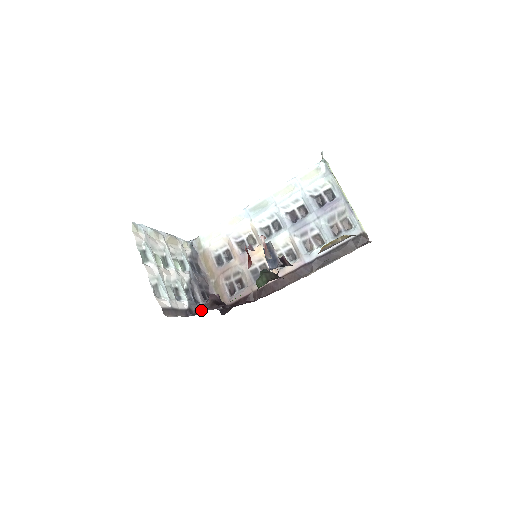
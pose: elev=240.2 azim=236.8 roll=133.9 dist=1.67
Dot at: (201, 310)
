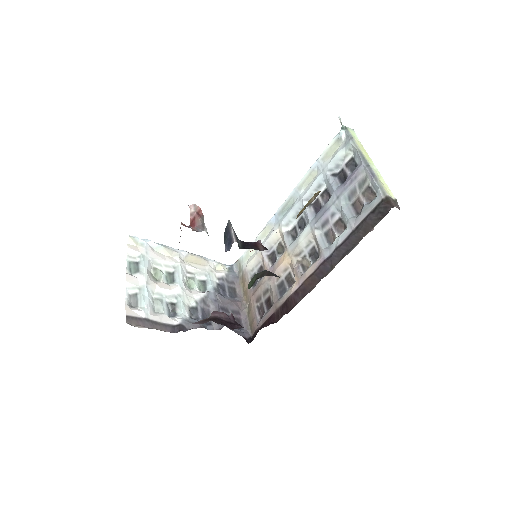
Dot at: occluded
